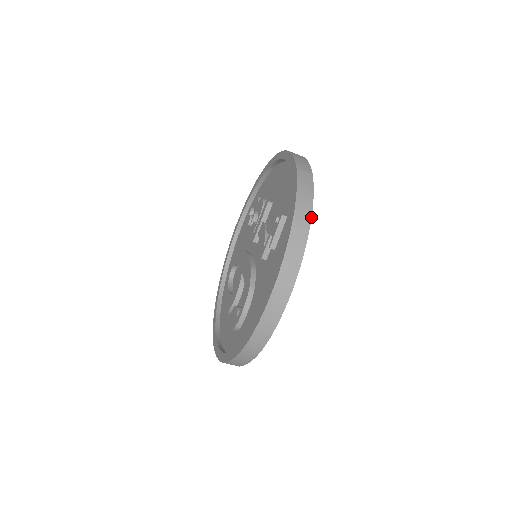
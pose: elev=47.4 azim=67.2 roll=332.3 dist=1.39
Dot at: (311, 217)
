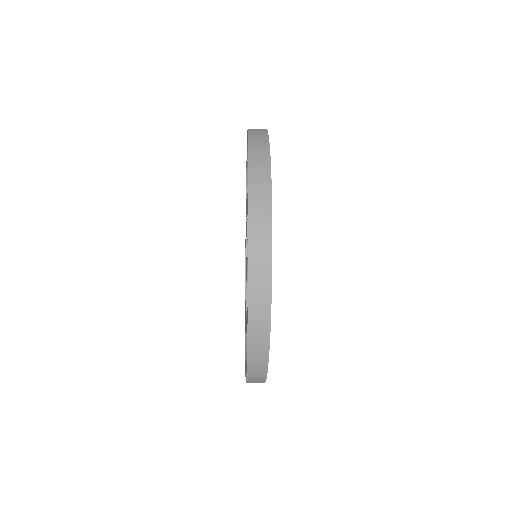
Dot at: (270, 157)
